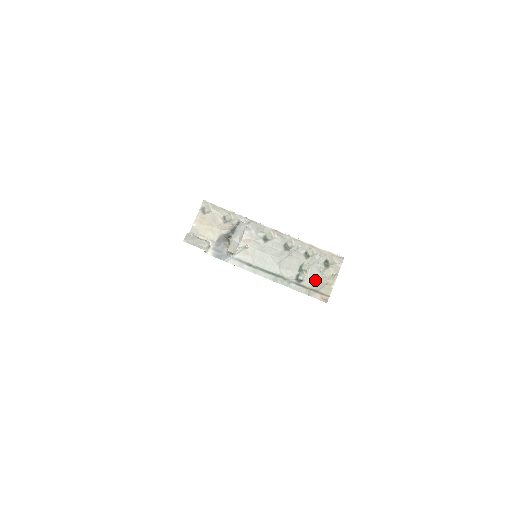
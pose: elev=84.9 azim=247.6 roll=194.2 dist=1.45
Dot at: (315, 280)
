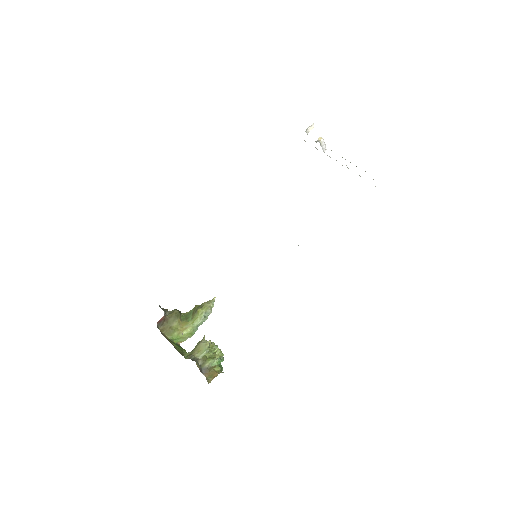
Dot at: occluded
